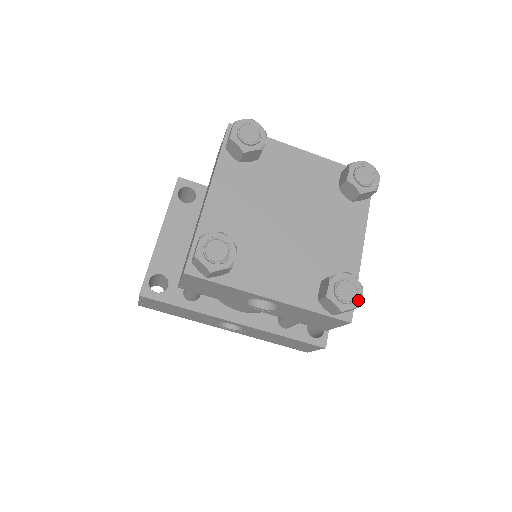
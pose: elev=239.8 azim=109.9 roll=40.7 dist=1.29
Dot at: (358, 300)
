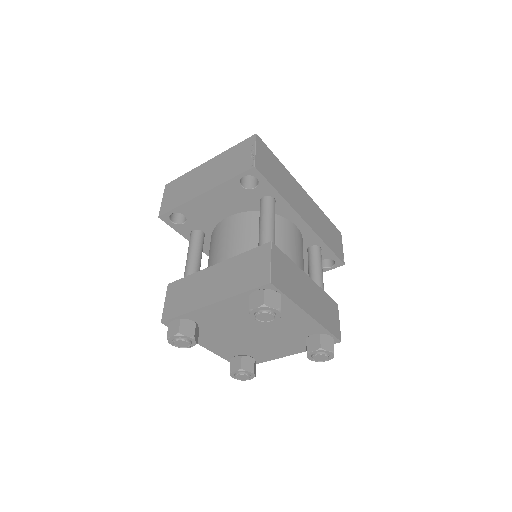
Dot at: (245, 379)
